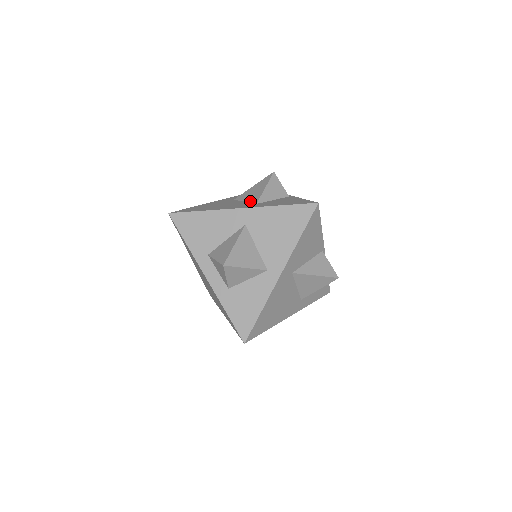
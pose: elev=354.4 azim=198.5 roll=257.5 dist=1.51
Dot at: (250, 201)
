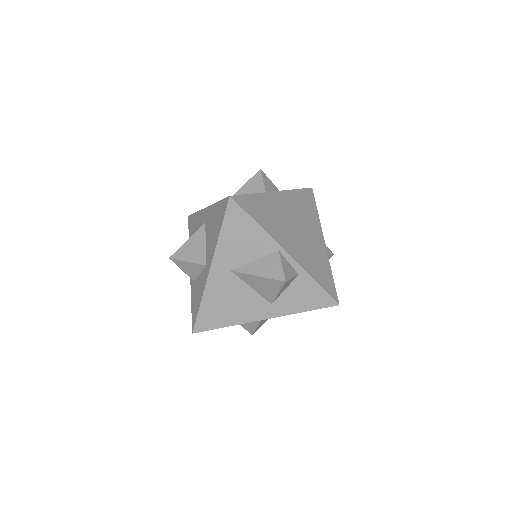
Dot at: occluded
